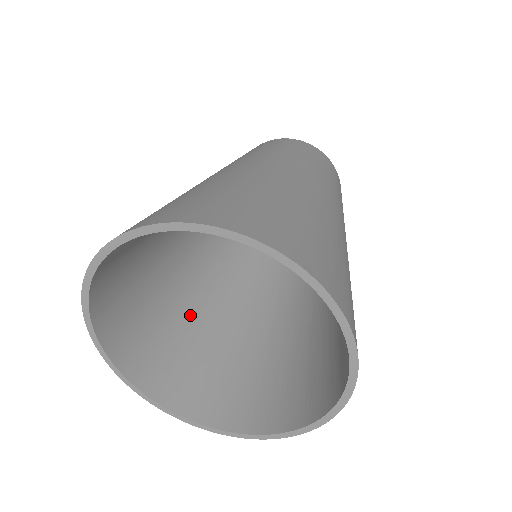
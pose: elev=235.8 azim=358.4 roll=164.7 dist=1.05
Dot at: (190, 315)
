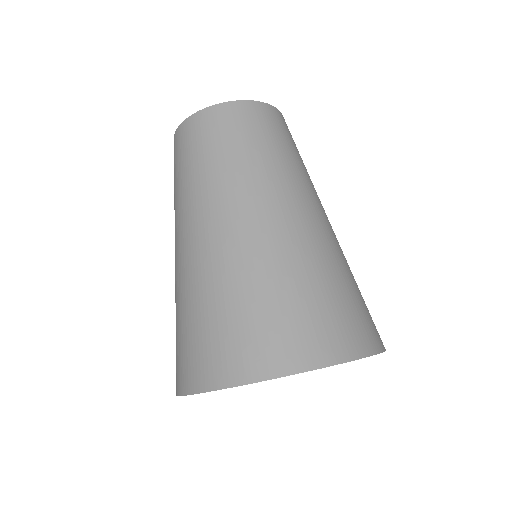
Dot at: occluded
